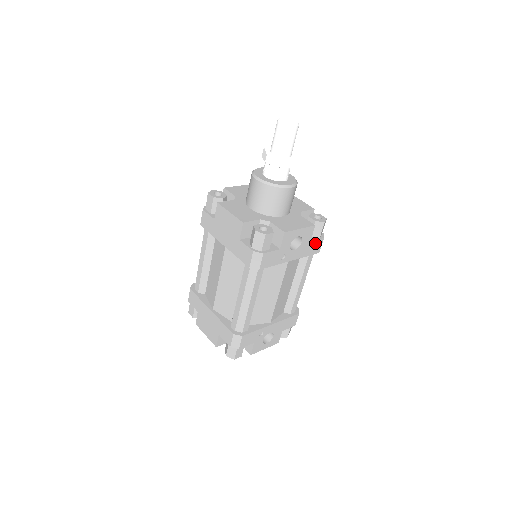
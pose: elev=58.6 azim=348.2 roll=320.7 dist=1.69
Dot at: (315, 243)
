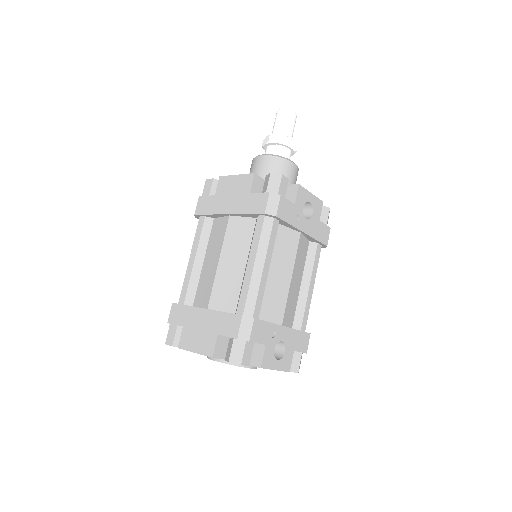
Dot at: (323, 228)
